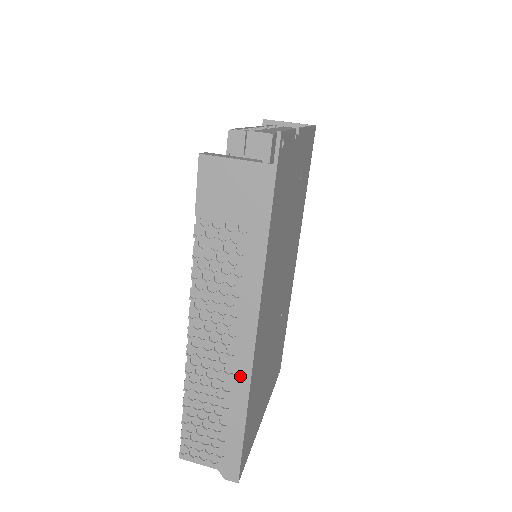
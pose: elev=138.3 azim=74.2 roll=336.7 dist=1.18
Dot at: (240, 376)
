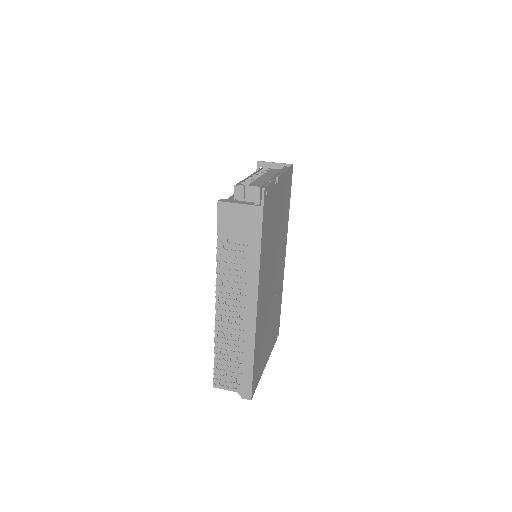
Dot at: (249, 332)
